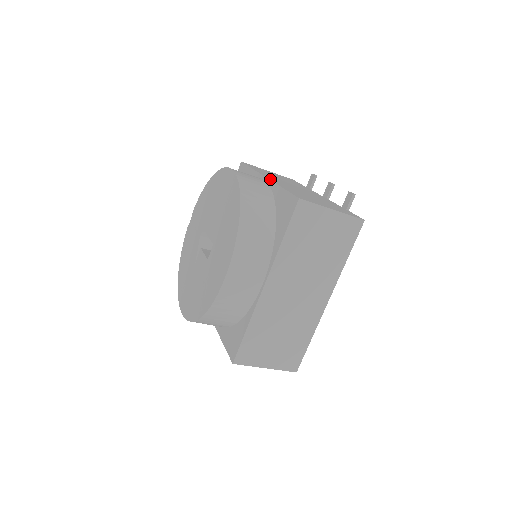
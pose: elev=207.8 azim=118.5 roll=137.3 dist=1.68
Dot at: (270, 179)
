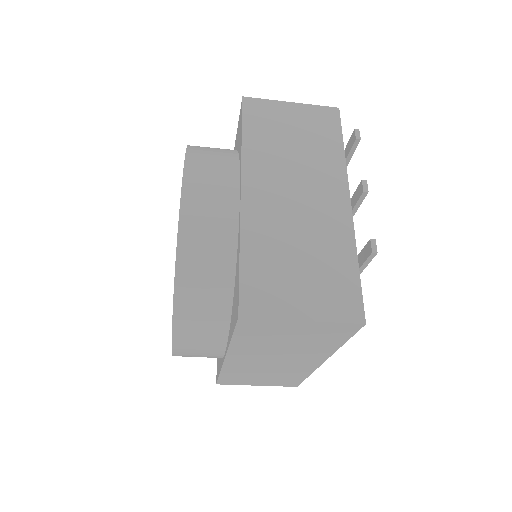
Dot at: (243, 203)
